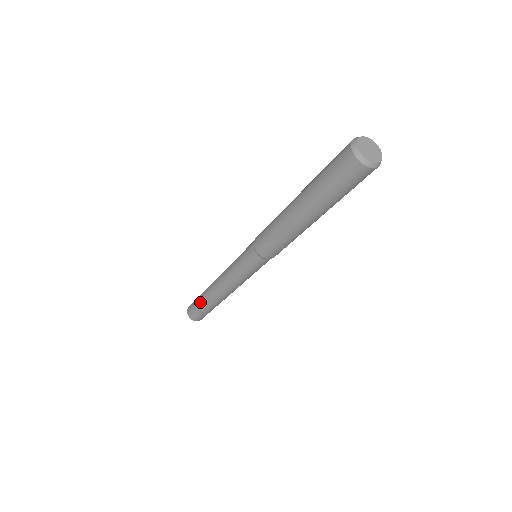
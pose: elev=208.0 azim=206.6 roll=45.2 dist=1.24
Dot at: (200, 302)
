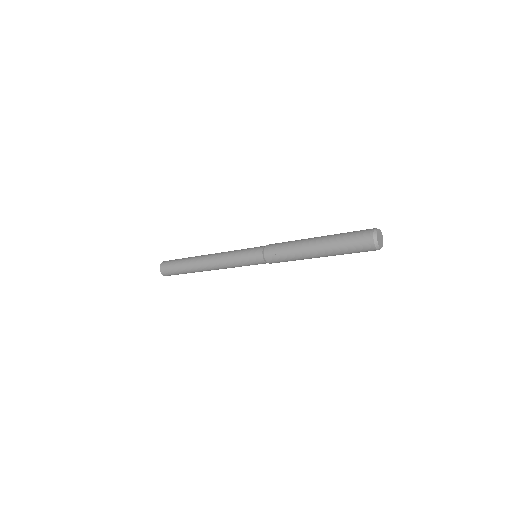
Dot at: (182, 263)
